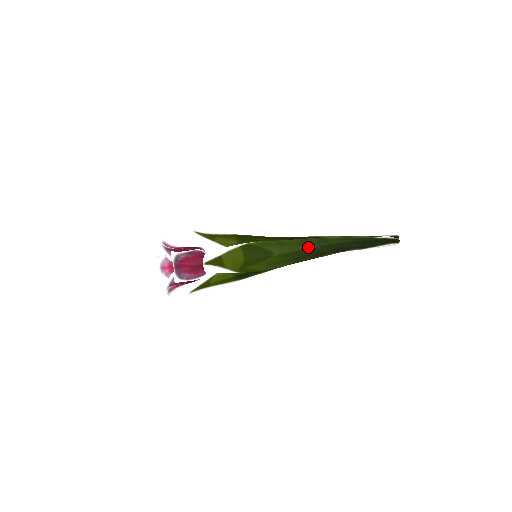
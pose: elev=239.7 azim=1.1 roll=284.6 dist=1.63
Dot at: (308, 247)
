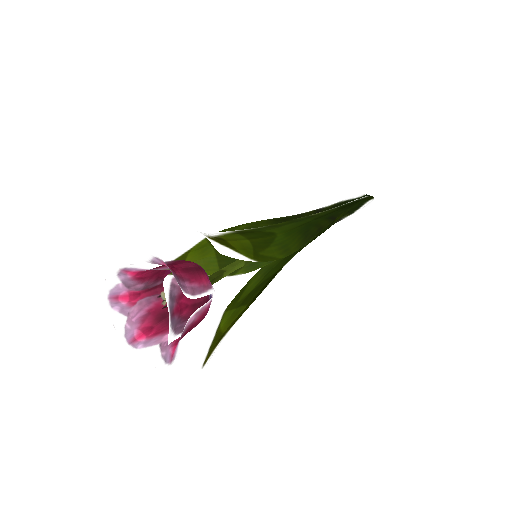
Dot at: (303, 222)
